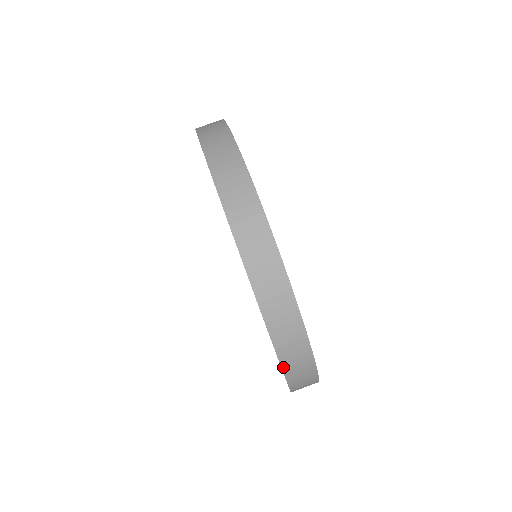
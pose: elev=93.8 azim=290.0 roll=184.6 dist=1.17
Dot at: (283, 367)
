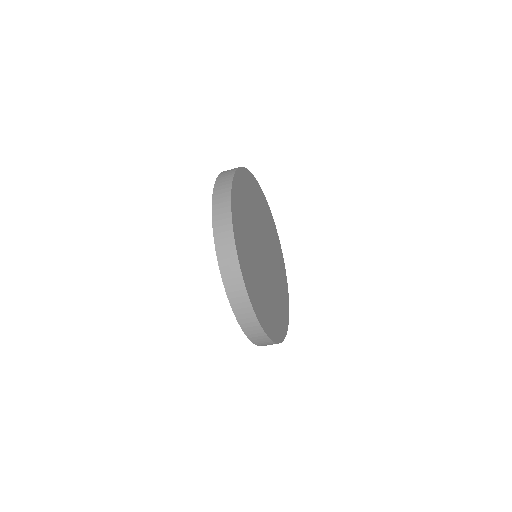
Dot at: (239, 323)
